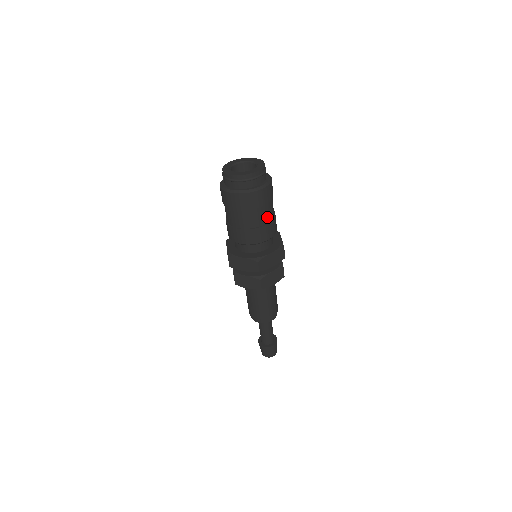
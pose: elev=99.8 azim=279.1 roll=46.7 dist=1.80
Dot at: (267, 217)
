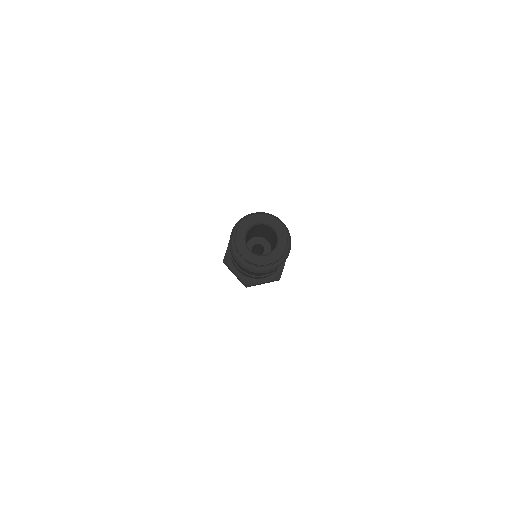
Dot at: occluded
